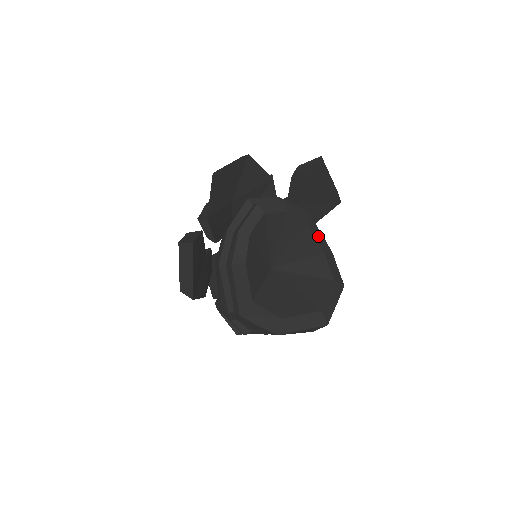
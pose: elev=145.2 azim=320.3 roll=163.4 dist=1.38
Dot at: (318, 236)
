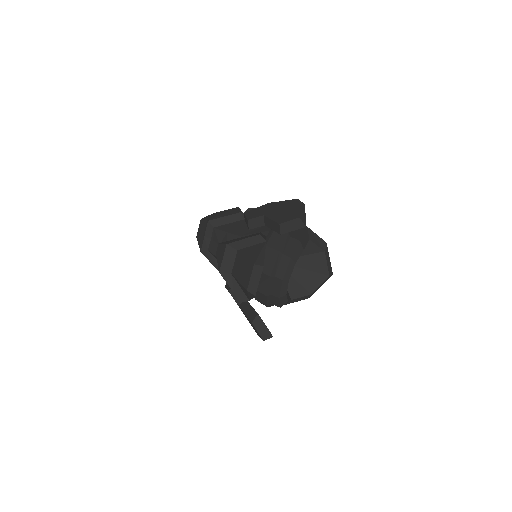
Dot at: (305, 240)
